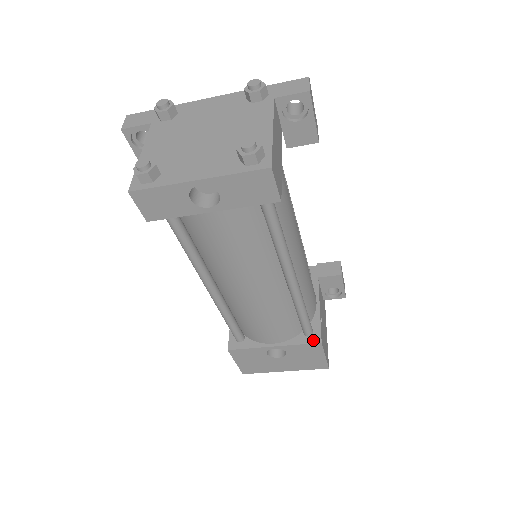
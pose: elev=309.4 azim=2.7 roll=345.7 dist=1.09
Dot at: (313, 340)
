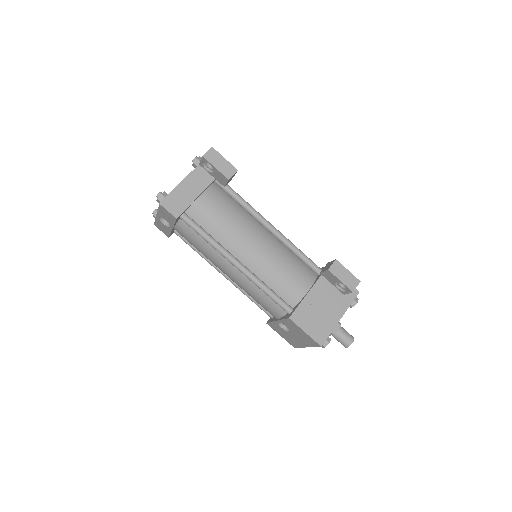
Dot at: (288, 316)
